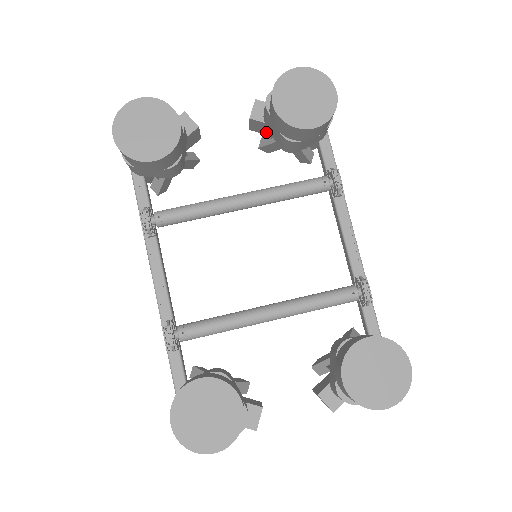
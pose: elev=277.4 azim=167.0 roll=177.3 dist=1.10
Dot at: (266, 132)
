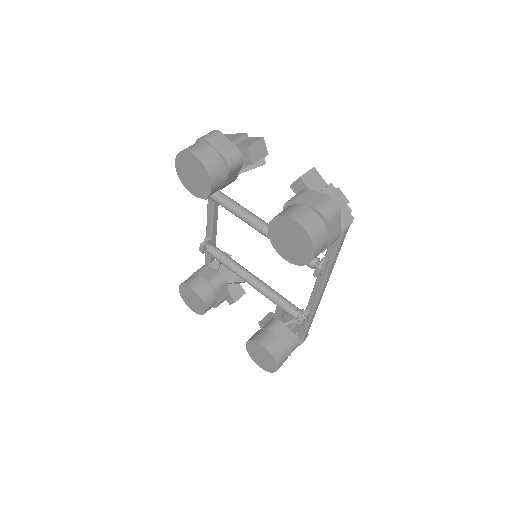
Dot at: occluded
